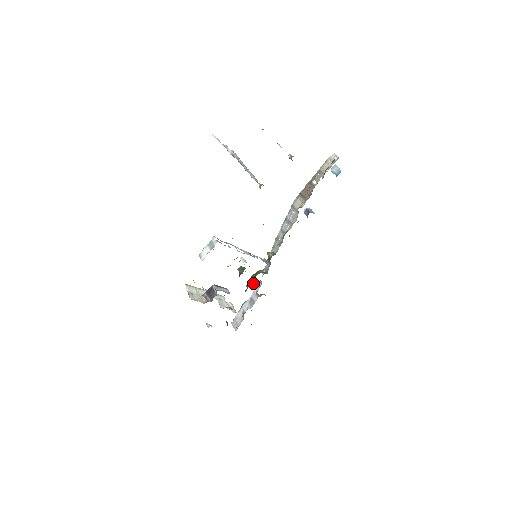
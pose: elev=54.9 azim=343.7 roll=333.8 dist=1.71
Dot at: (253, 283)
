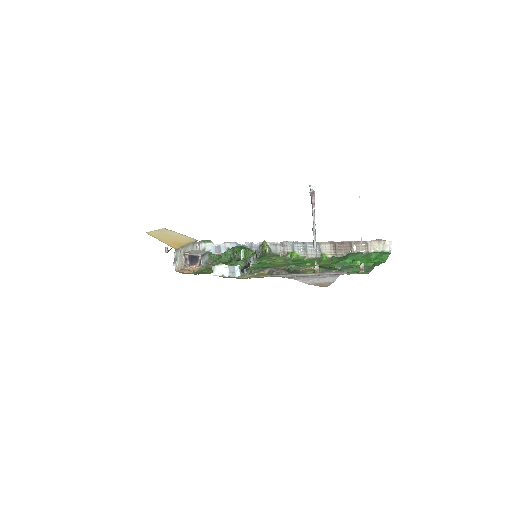
Dot at: (232, 248)
